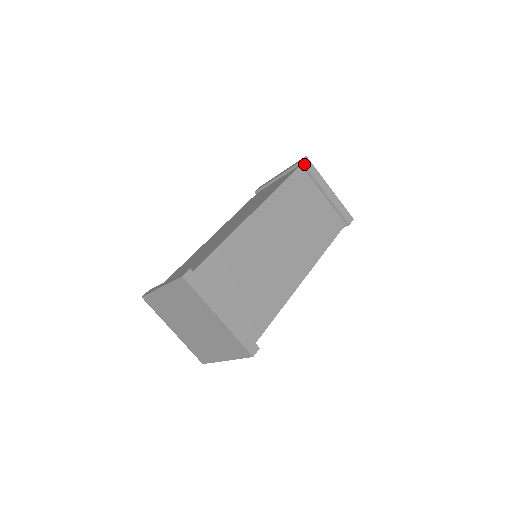
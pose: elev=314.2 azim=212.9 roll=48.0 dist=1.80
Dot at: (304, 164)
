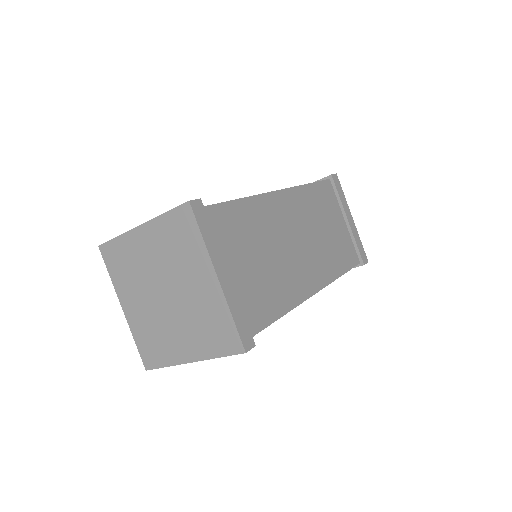
Dot at: (334, 179)
